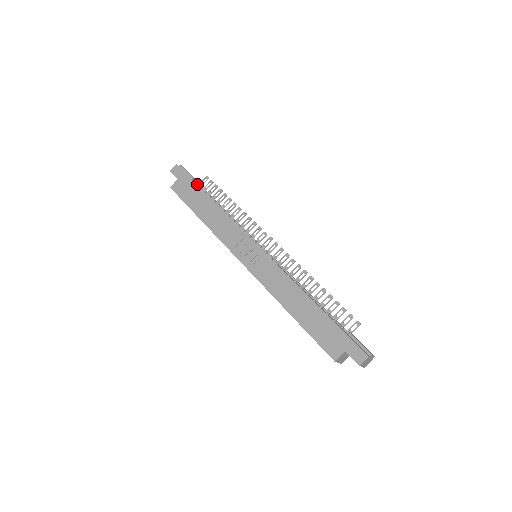
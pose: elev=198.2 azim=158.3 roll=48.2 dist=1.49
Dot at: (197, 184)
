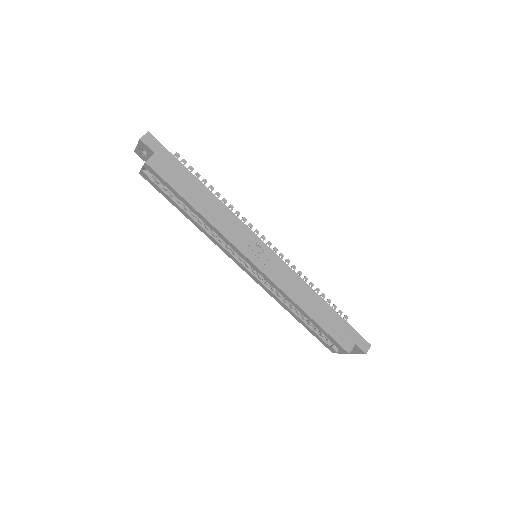
Dot at: occluded
